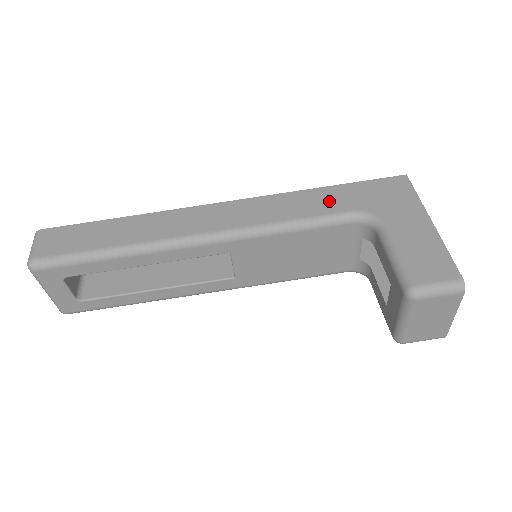
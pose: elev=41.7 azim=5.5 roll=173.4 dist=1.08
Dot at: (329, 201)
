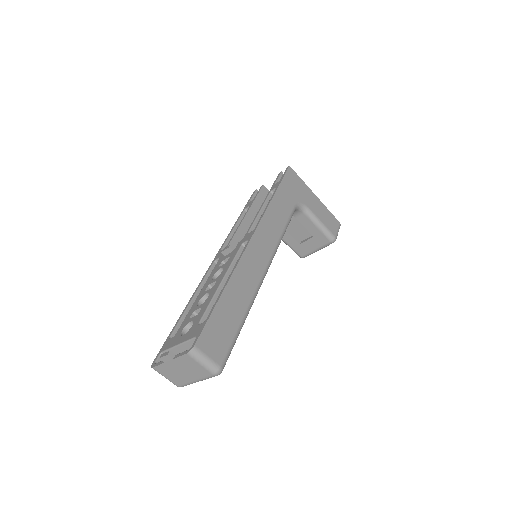
Dot at: (284, 204)
